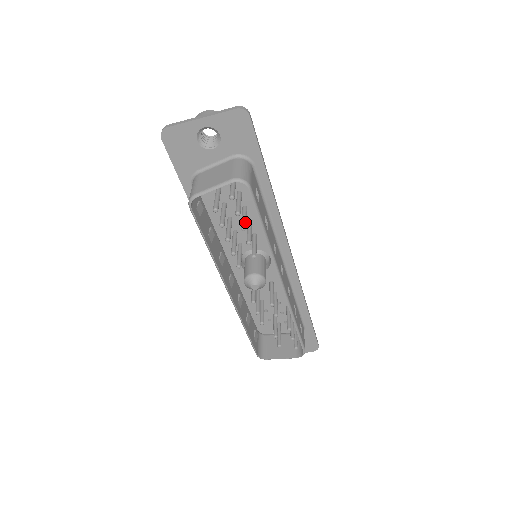
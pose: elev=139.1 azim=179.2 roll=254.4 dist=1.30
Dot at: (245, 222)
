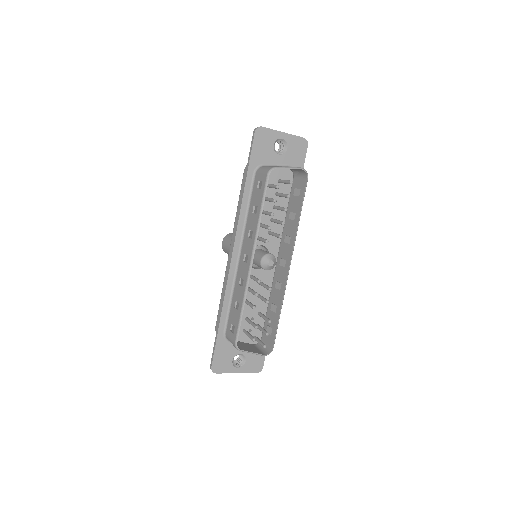
Dot at: occluded
